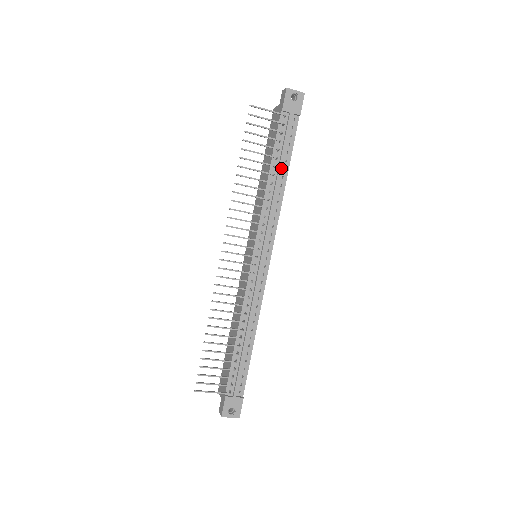
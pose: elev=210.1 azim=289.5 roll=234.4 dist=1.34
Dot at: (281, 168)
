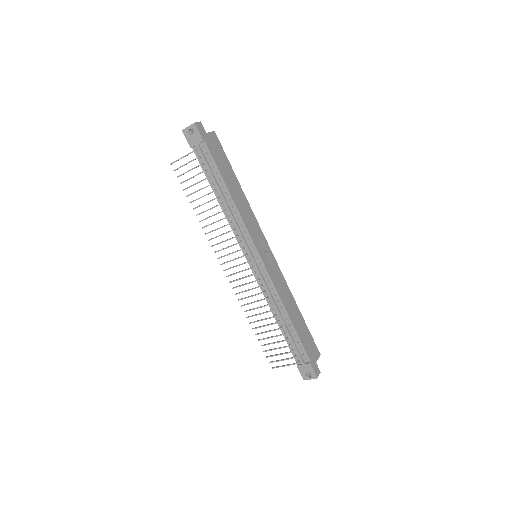
Dot at: (219, 189)
